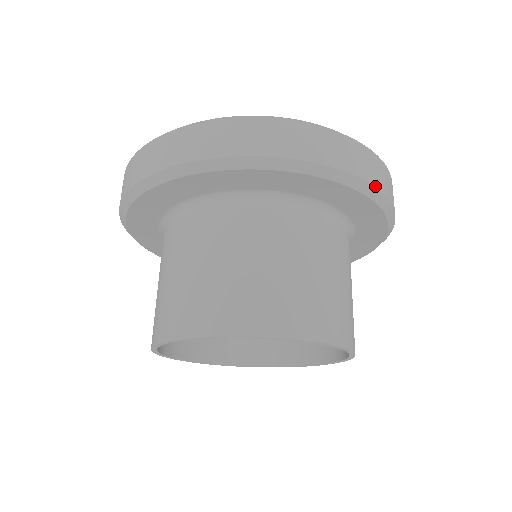
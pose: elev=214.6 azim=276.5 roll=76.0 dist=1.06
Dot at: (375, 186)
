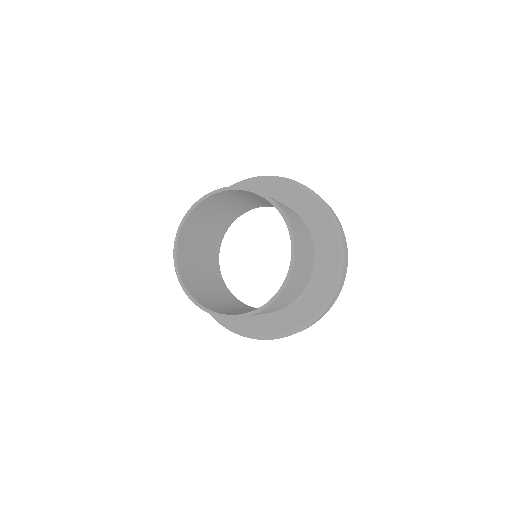
Dot at: (275, 176)
